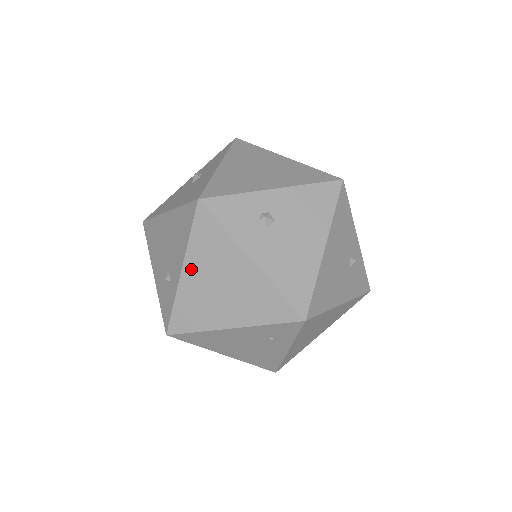
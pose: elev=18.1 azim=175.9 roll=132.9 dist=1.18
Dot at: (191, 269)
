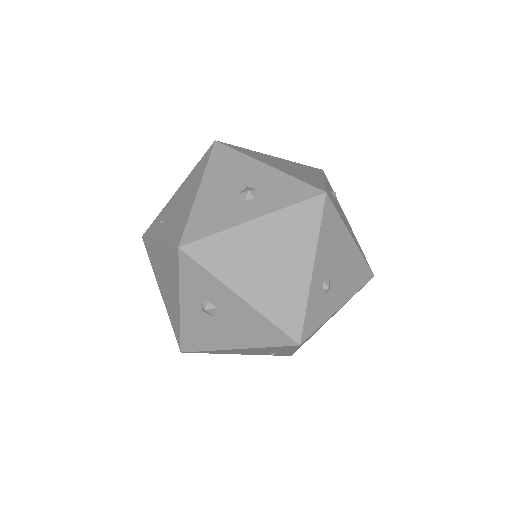
Dot at: occluded
